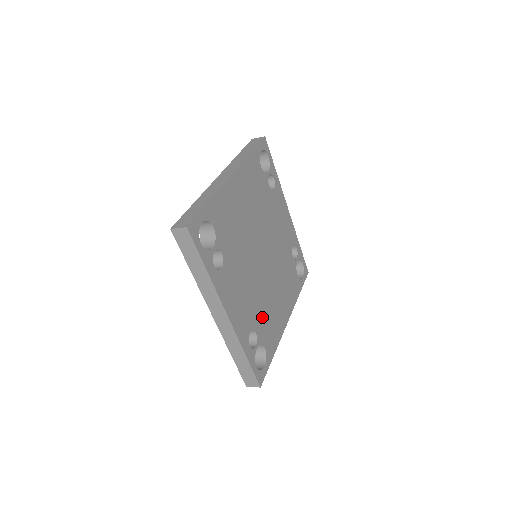
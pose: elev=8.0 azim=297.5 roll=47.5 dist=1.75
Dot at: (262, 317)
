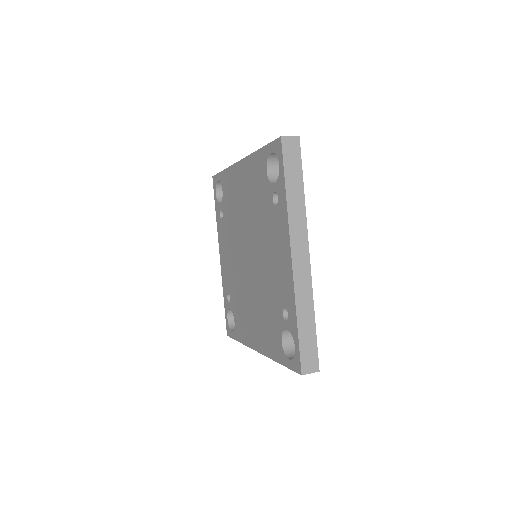
Dot at: occluded
